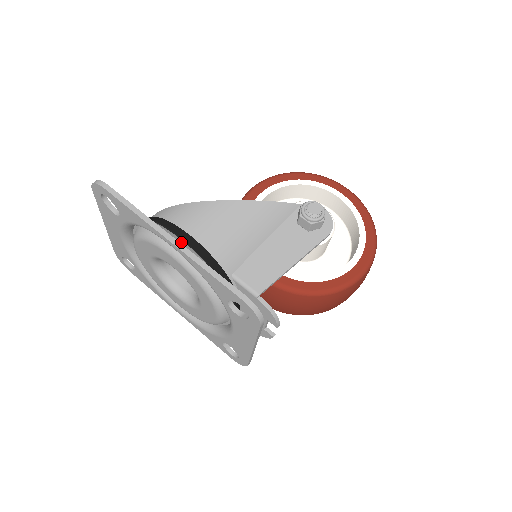
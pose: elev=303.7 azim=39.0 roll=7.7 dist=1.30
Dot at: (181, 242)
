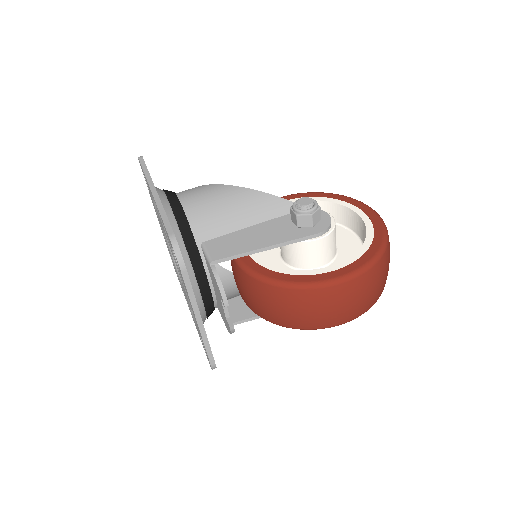
Dot at: (164, 198)
